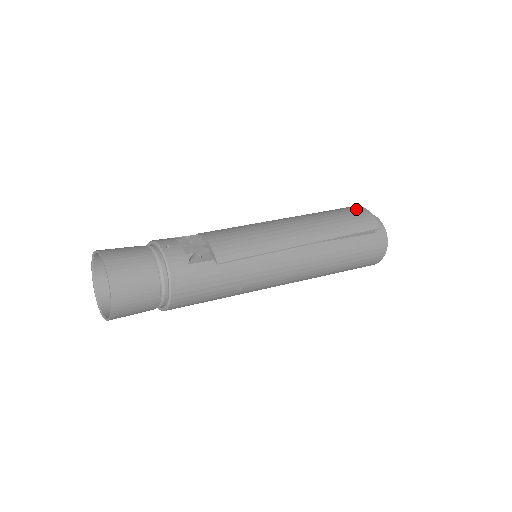
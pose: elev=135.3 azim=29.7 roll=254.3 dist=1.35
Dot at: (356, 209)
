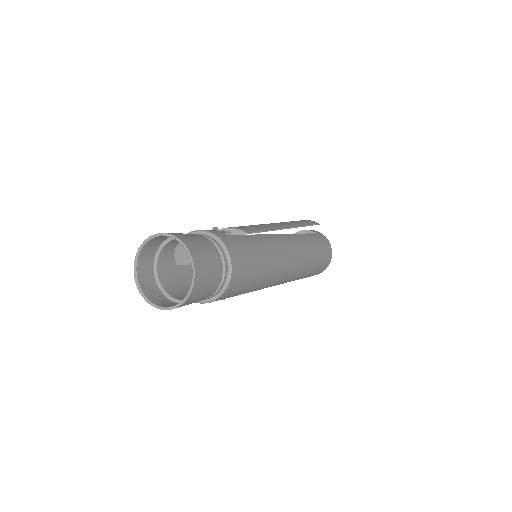
Dot at: occluded
